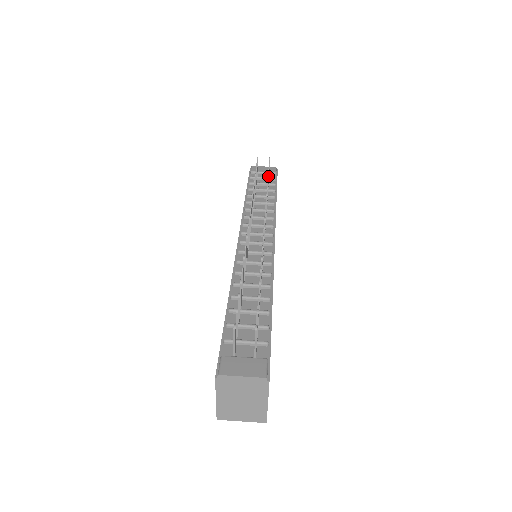
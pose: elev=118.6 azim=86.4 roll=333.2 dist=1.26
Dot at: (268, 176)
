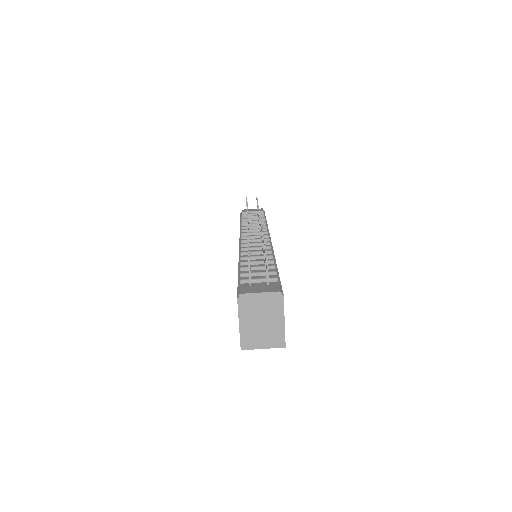
Dot at: occluded
